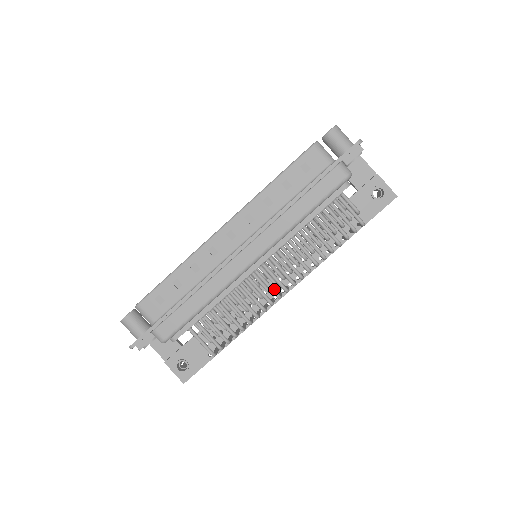
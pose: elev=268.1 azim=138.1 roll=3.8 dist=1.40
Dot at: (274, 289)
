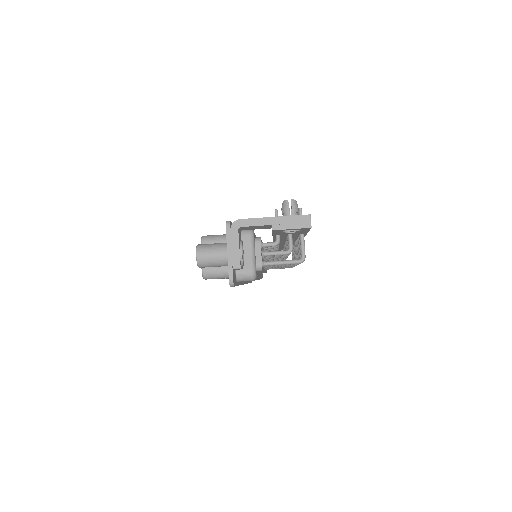
Dot at: occluded
